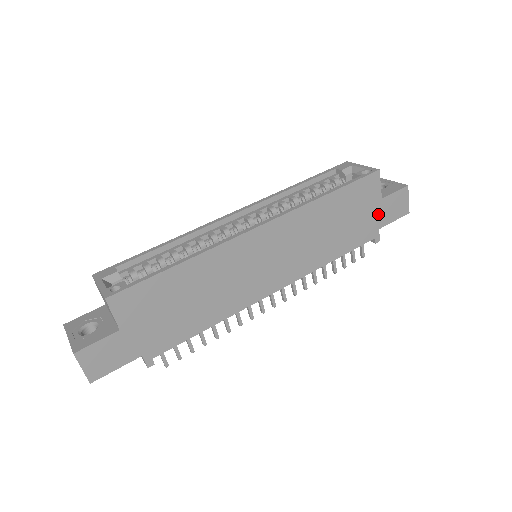
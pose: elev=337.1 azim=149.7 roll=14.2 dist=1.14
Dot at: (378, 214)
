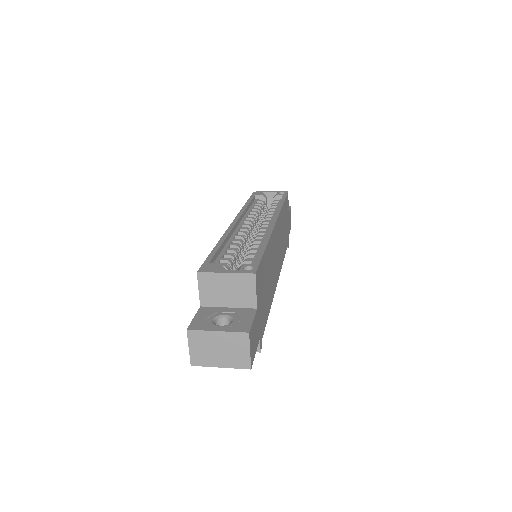
Dot at: (288, 225)
